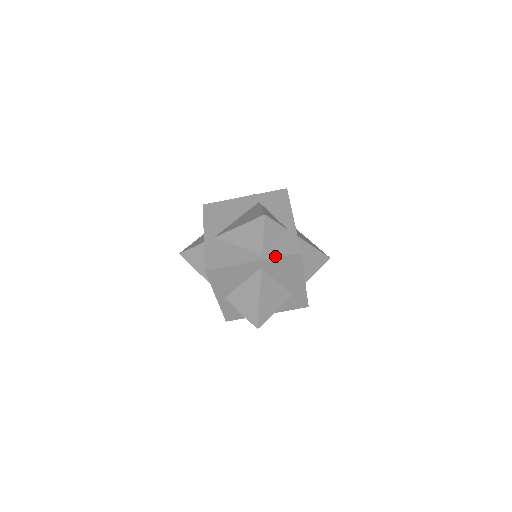
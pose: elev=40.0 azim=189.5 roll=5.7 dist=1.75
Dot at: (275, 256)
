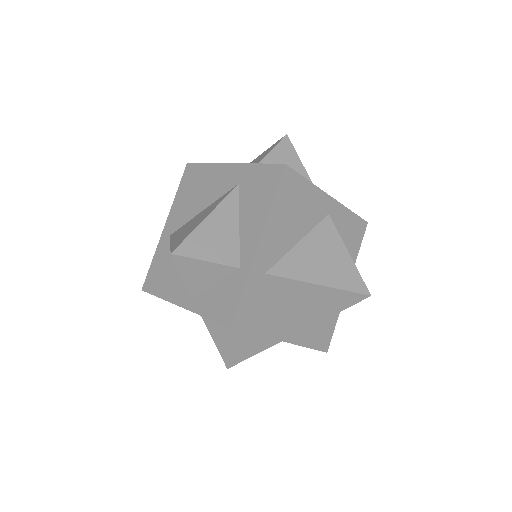
Dot at: (202, 313)
